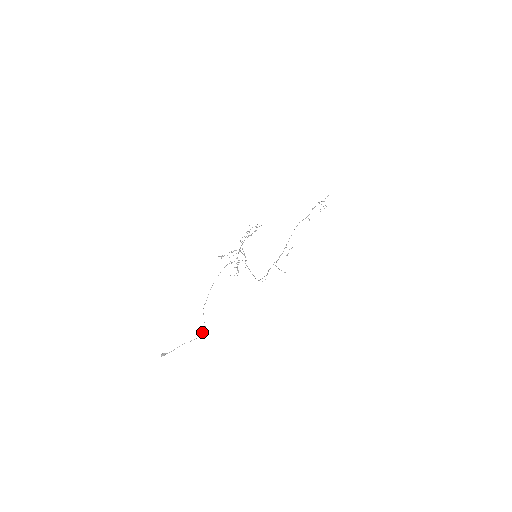
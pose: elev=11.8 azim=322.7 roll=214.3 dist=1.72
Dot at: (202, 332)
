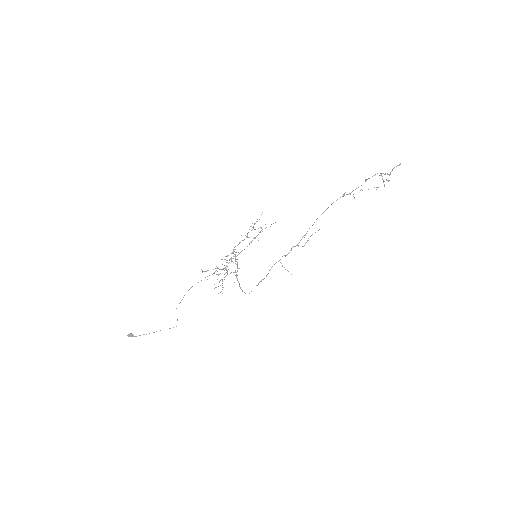
Dot at: occluded
